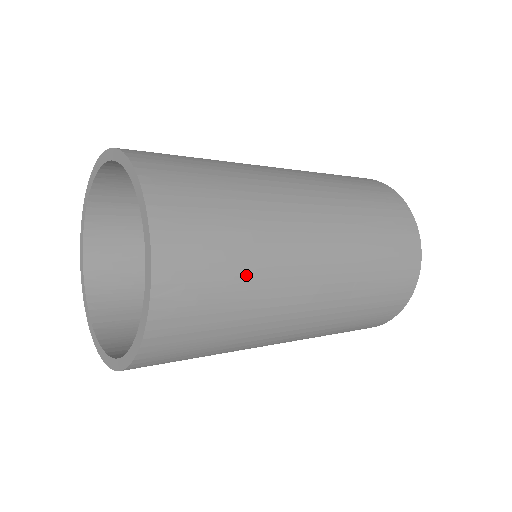
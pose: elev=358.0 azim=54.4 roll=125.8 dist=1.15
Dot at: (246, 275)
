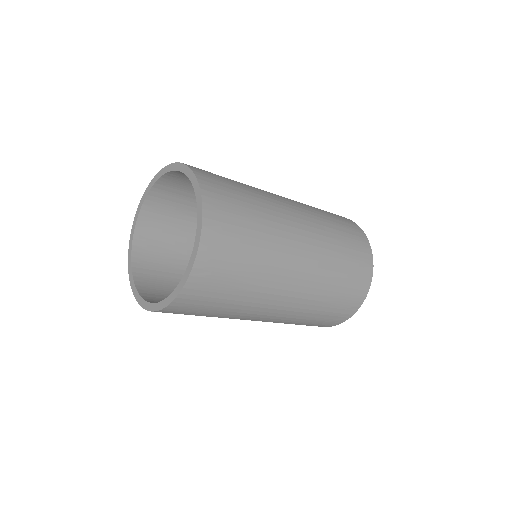
Dot at: (250, 274)
